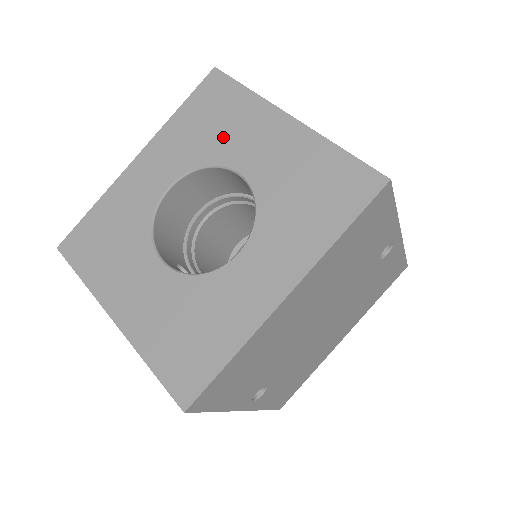
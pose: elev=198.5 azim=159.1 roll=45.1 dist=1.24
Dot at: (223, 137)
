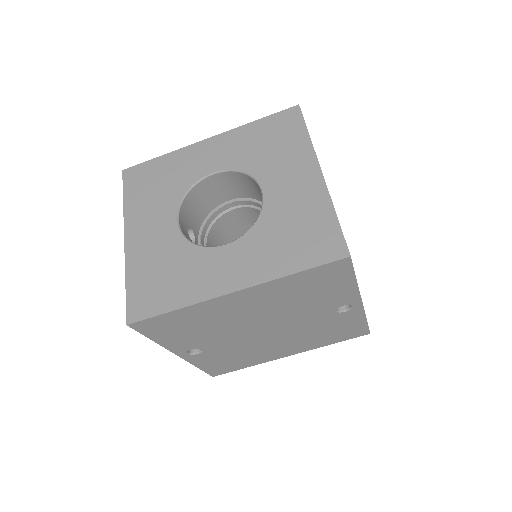
Dot at: (270, 159)
